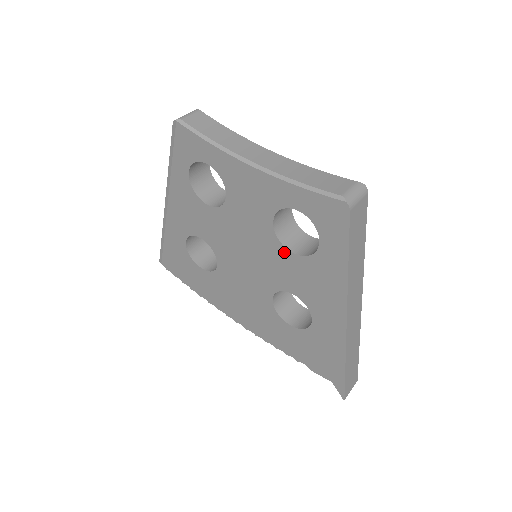
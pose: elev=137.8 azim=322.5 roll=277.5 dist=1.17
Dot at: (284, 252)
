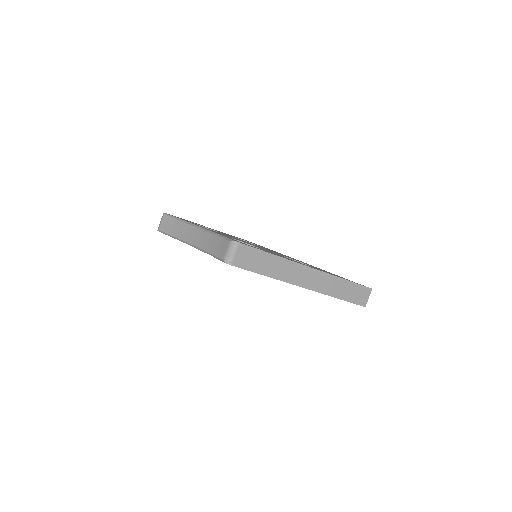
Dot at: occluded
